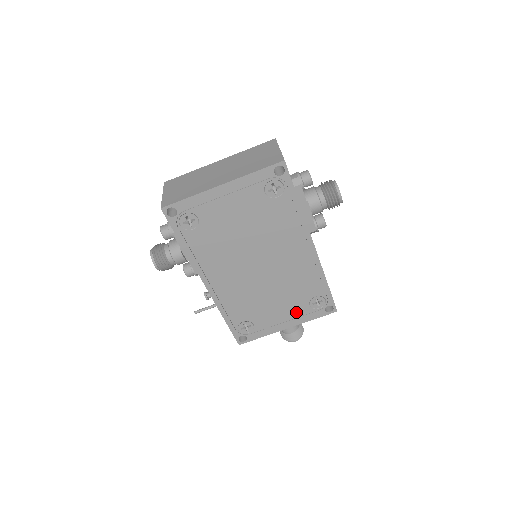
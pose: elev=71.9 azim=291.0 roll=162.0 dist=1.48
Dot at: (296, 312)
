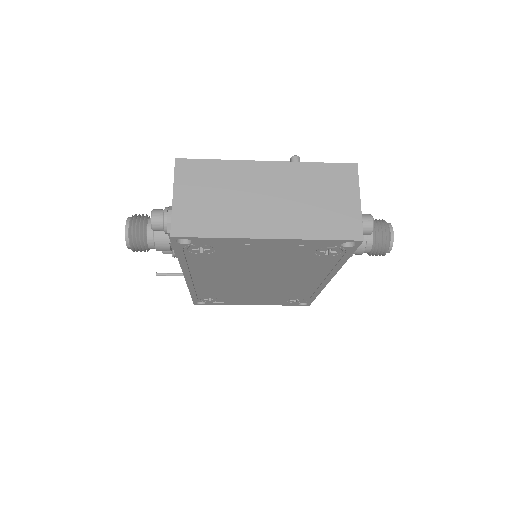
Dot at: (269, 301)
